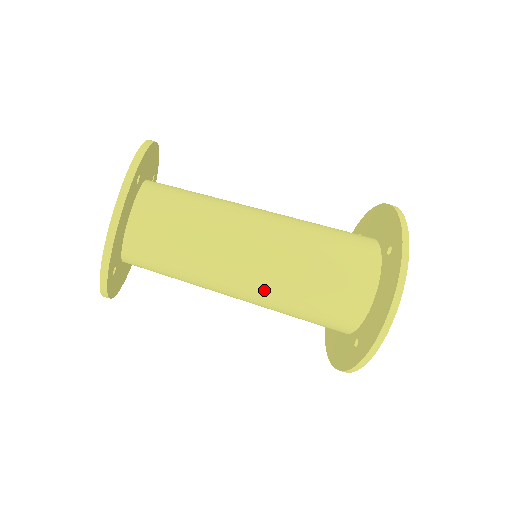
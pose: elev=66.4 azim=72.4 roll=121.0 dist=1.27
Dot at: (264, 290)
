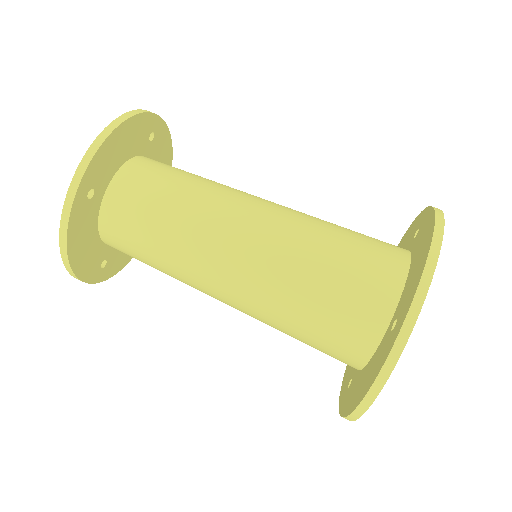
Dot at: (267, 247)
